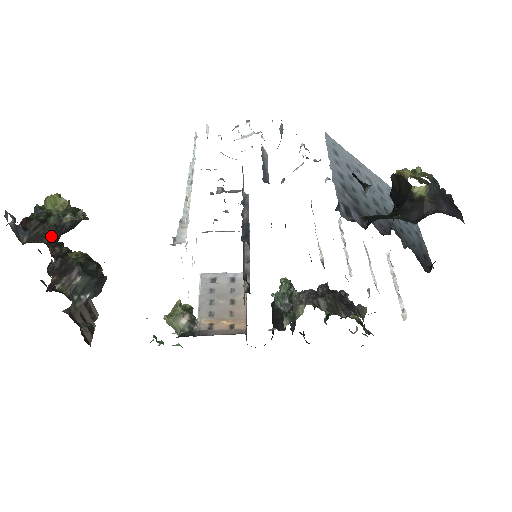
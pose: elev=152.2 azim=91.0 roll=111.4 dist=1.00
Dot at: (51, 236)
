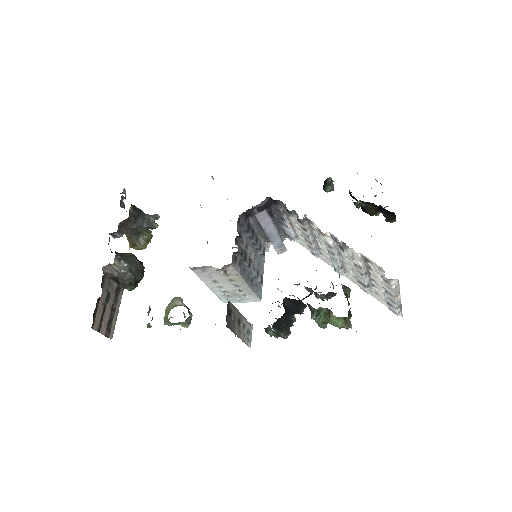
Dot at: (136, 207)
